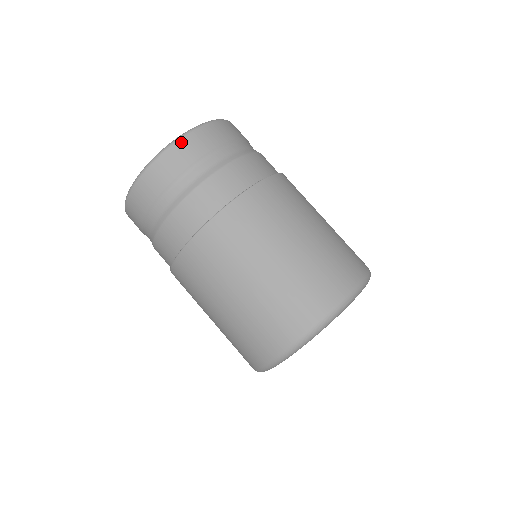
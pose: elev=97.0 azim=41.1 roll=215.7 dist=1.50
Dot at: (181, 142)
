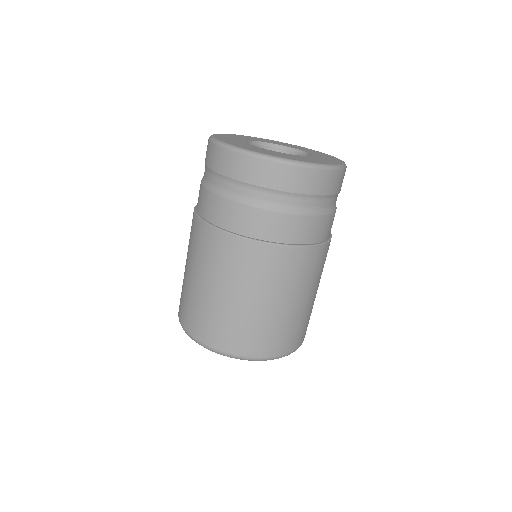
Dot at: (263, 162)
